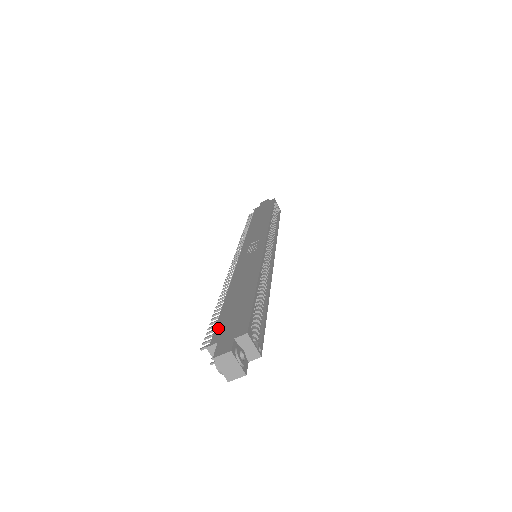
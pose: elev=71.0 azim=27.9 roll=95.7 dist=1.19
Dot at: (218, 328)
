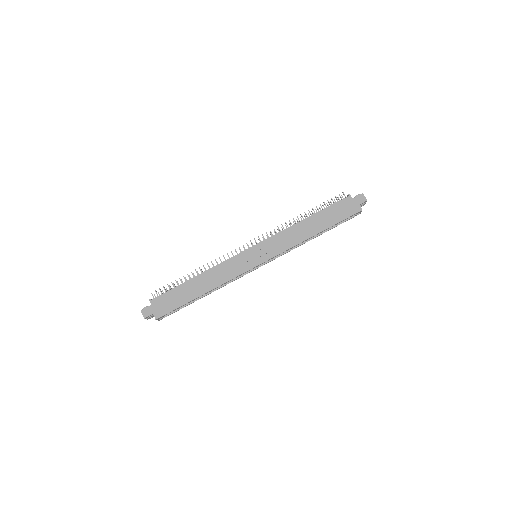
Dot at: (163, 296)
